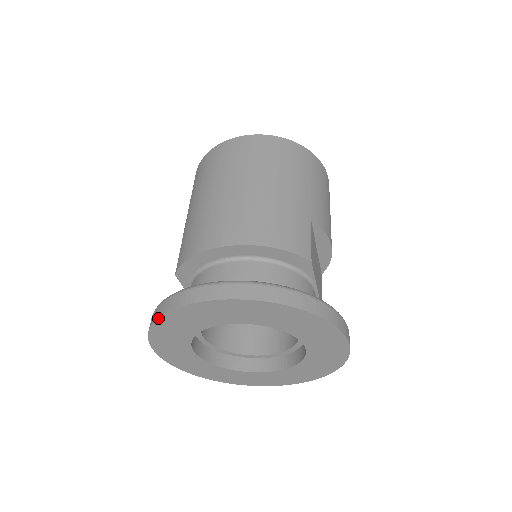
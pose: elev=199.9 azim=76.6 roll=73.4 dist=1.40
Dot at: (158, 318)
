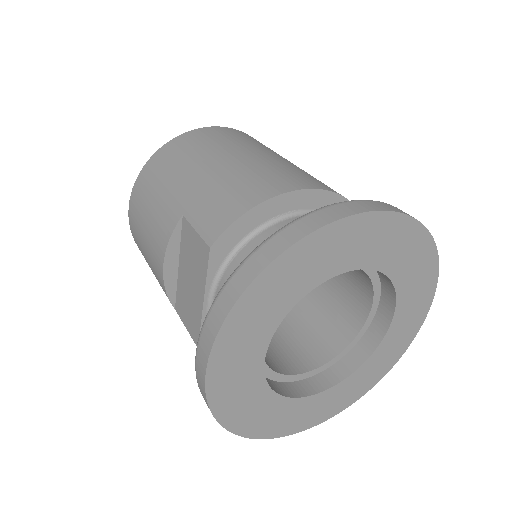
Dot at: (274, 260)
